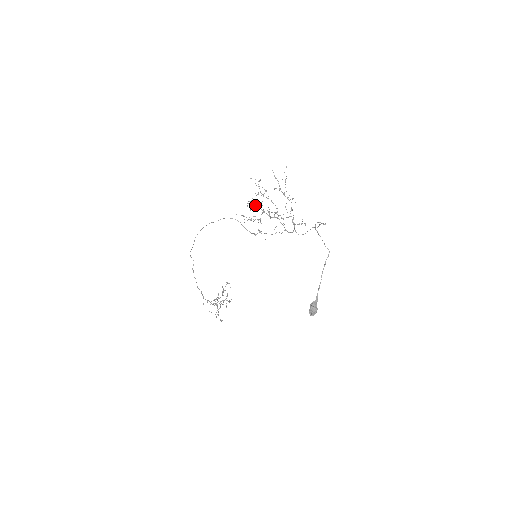
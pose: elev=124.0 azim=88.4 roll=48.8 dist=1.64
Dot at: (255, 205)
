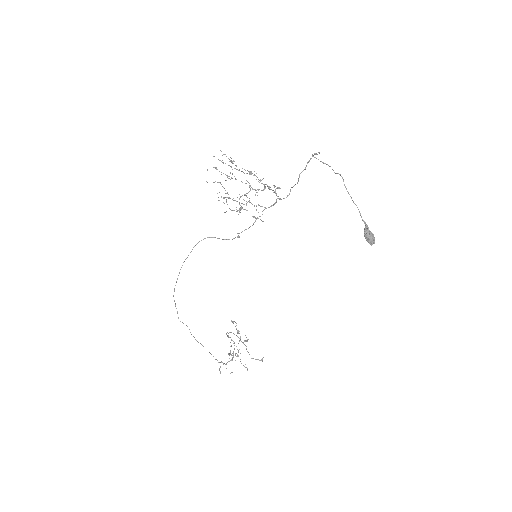
Dot at: occluded
